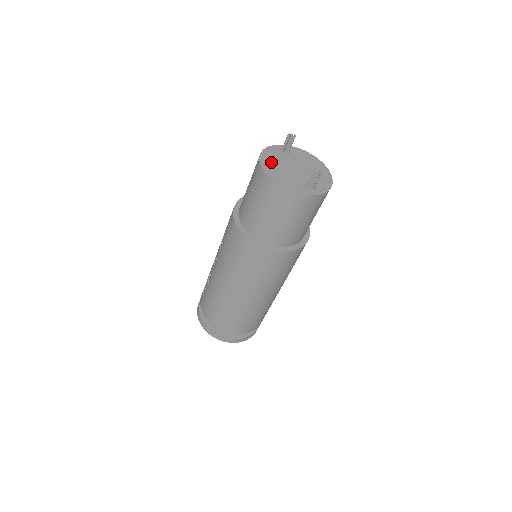
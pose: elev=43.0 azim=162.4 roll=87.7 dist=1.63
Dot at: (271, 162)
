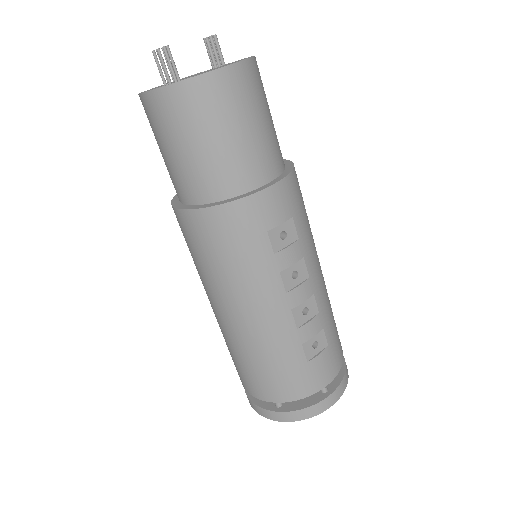
Dot at: occluded
